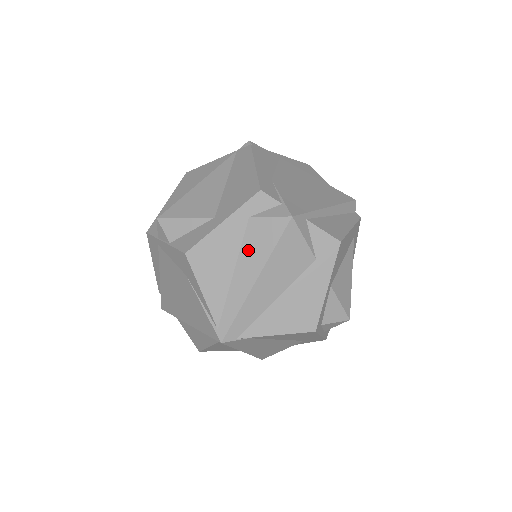
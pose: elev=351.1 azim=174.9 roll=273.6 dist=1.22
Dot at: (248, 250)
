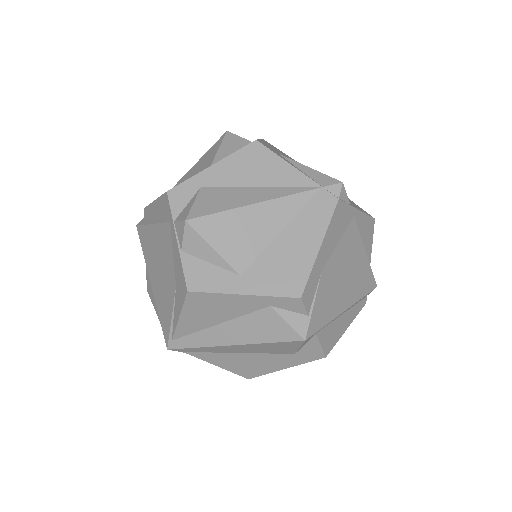
Dot at: (246, 323)
